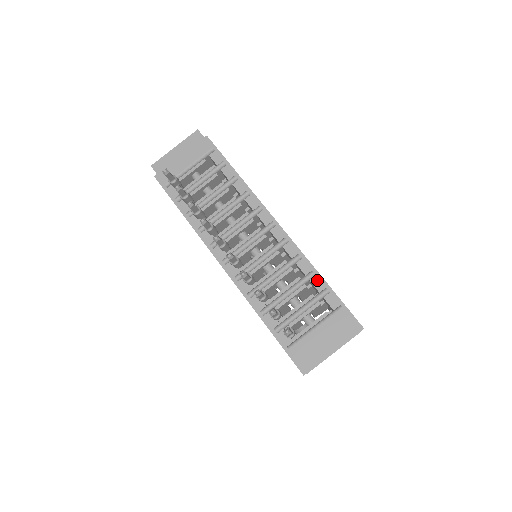
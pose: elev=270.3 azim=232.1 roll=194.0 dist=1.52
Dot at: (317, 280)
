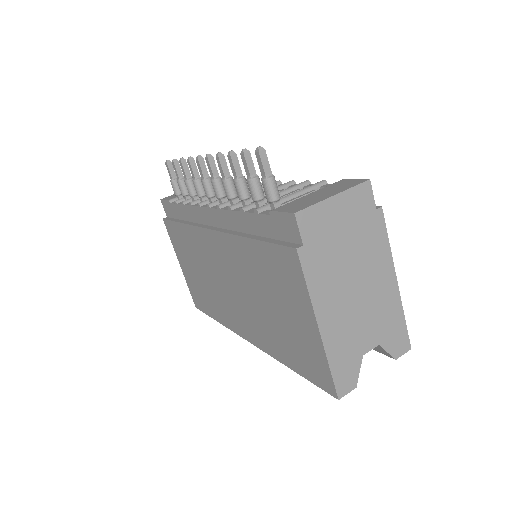
Dot at: (312, 184)
